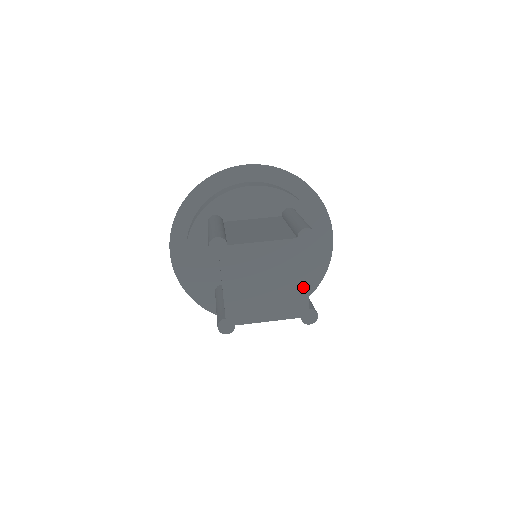
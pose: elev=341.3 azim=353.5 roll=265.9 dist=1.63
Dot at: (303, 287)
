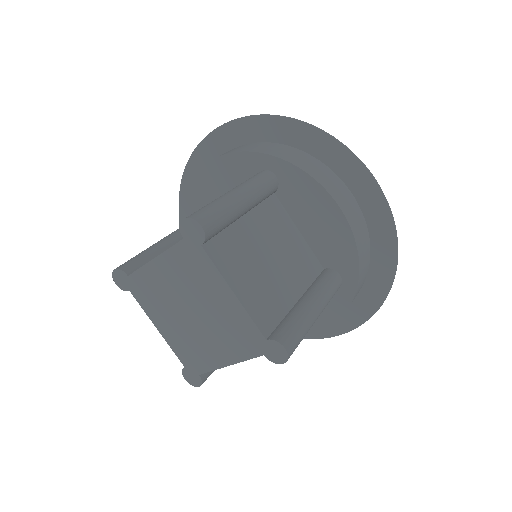
Dot at: (237, 308)
